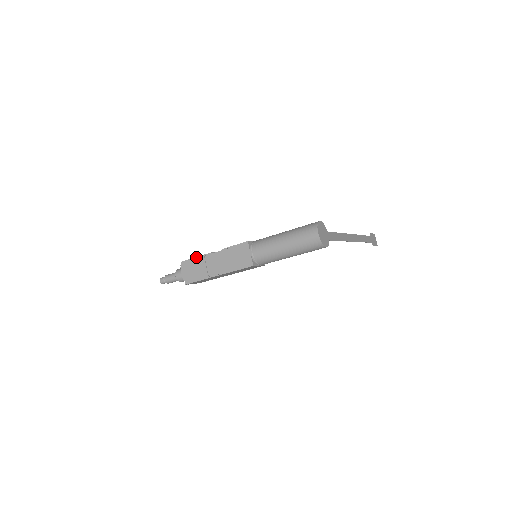
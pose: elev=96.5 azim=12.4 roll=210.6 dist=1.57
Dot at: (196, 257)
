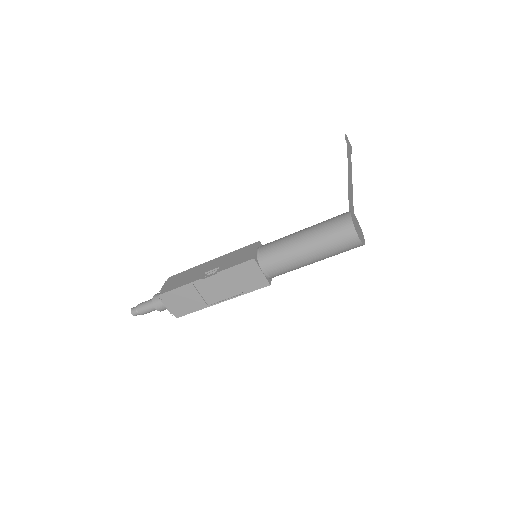
Dot at: (180, 287)
